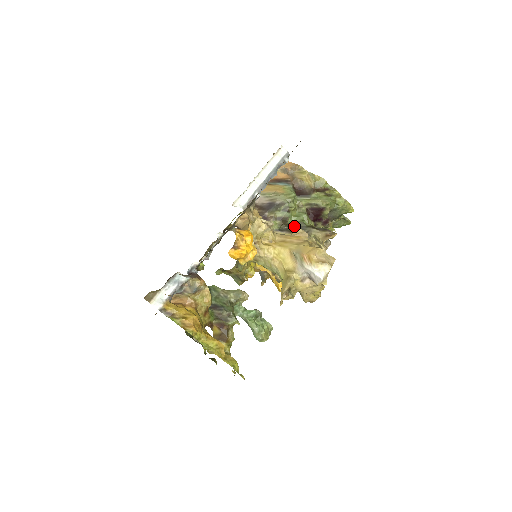
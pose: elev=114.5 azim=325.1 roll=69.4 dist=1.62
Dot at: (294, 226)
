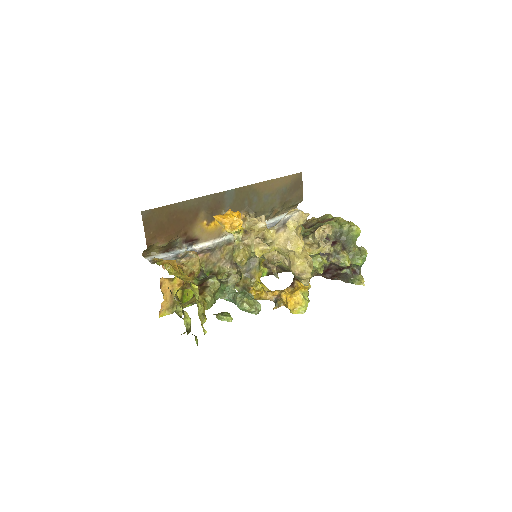
Dot at: occluded
